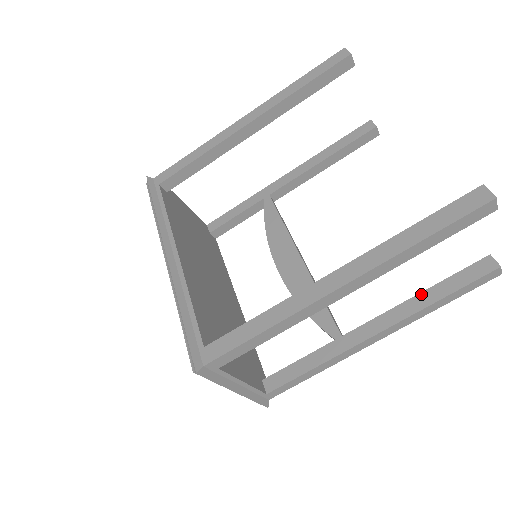
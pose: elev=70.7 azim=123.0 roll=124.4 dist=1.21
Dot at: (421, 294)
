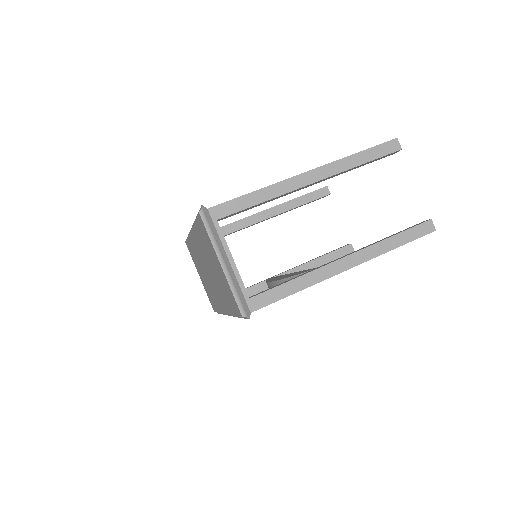
Dot at: (378, 241)
